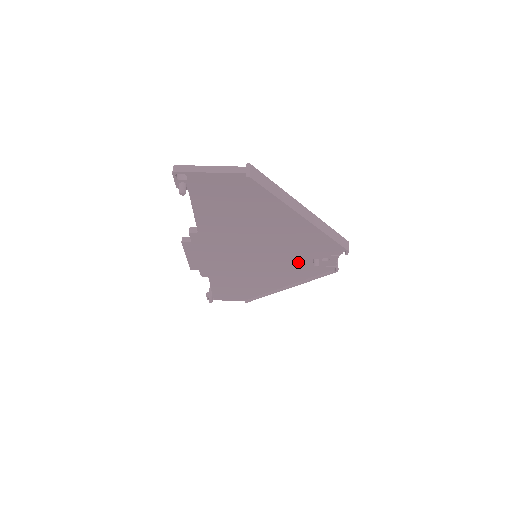
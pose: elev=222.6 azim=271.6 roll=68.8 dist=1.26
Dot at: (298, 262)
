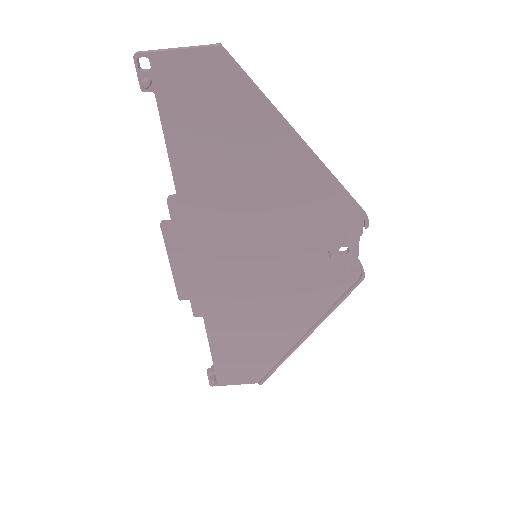
Dot at: (310, 262)
